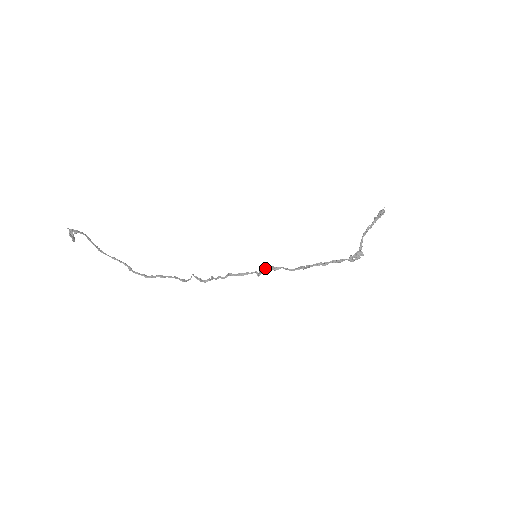
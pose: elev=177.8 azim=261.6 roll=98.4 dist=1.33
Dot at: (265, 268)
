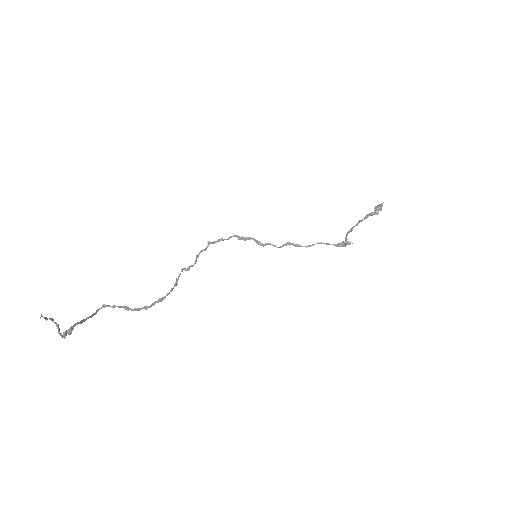
Dot at: (250, 238)
